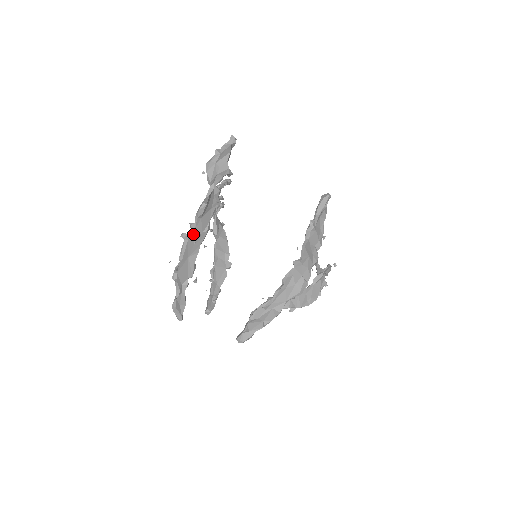
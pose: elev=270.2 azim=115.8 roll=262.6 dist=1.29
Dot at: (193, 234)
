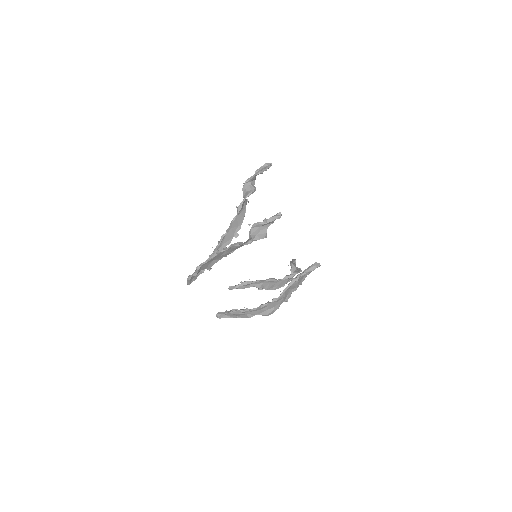
Dot at: (223, 252)
